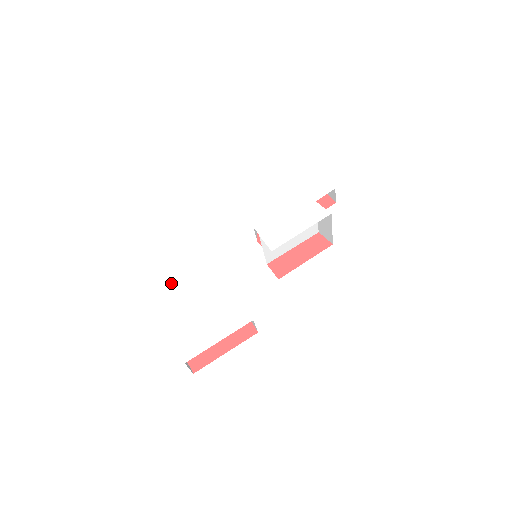
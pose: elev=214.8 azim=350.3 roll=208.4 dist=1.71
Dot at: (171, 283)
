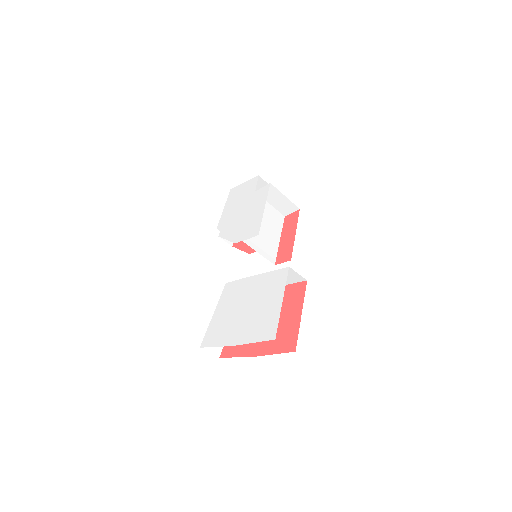
Dot at: (217, 326)
